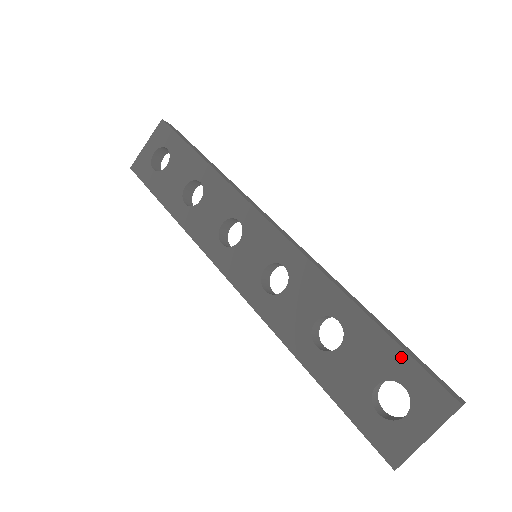
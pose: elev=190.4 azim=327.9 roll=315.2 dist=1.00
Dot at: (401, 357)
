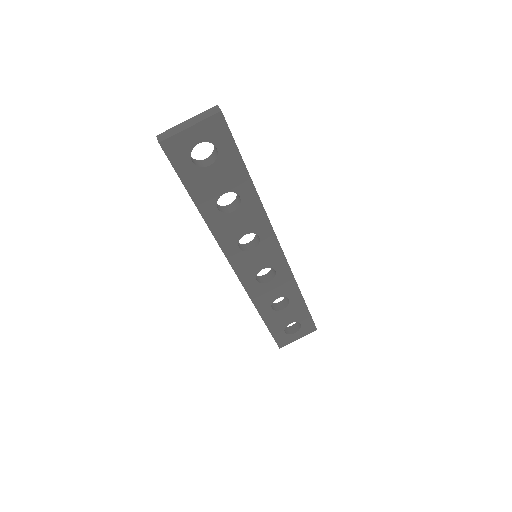
Dot at: (307, 315)
